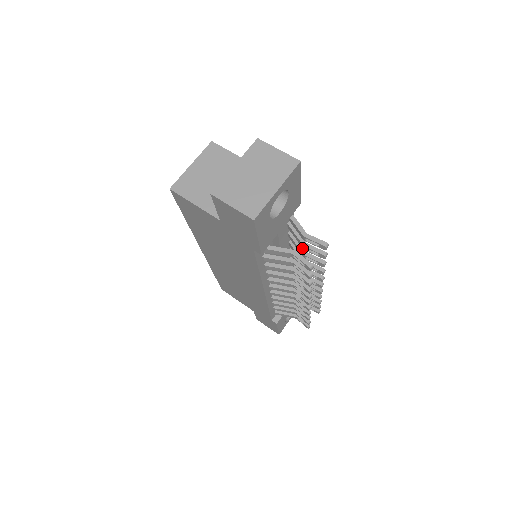
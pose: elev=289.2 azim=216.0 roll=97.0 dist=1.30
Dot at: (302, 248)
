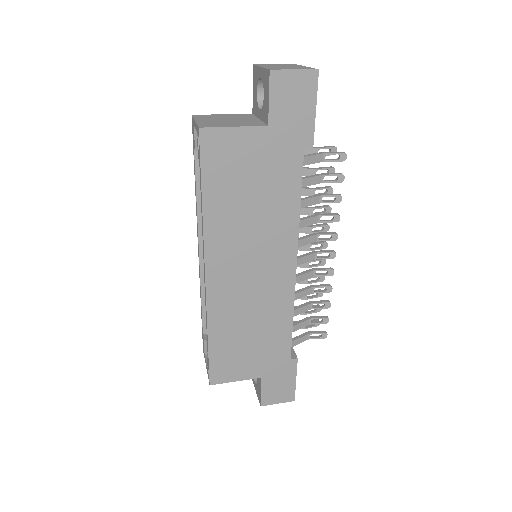
Dot at: (307, 188)
